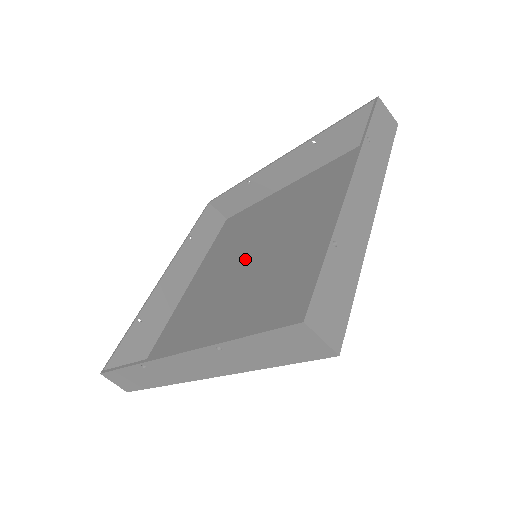
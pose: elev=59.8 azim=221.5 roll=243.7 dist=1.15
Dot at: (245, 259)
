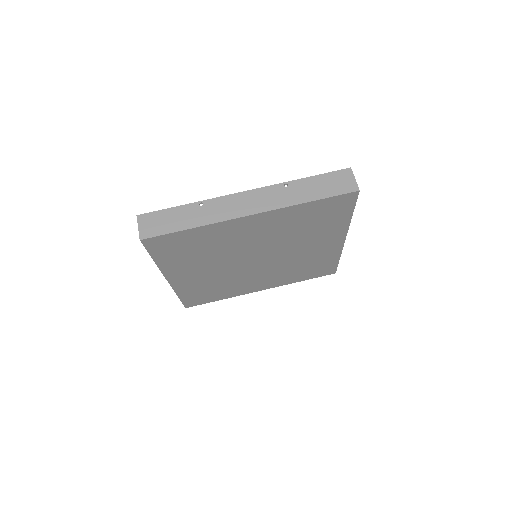
Dot at: (239, 267)
